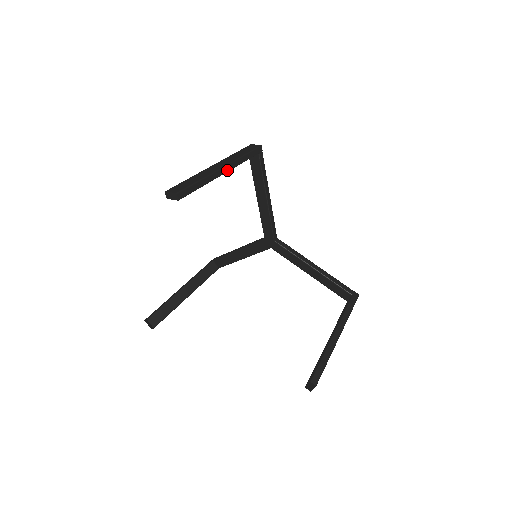
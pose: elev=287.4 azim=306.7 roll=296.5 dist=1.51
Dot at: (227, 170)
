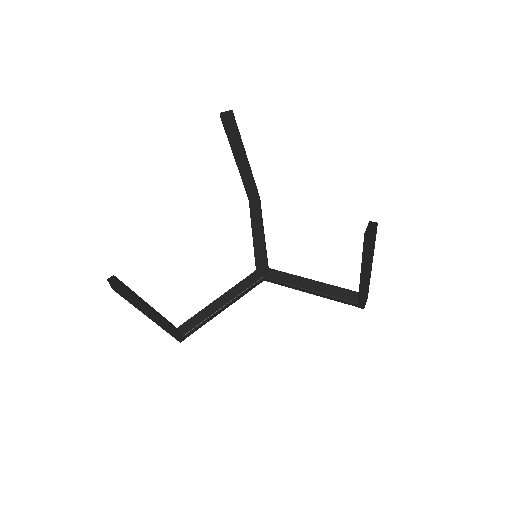
Dot at: (248, 163)
